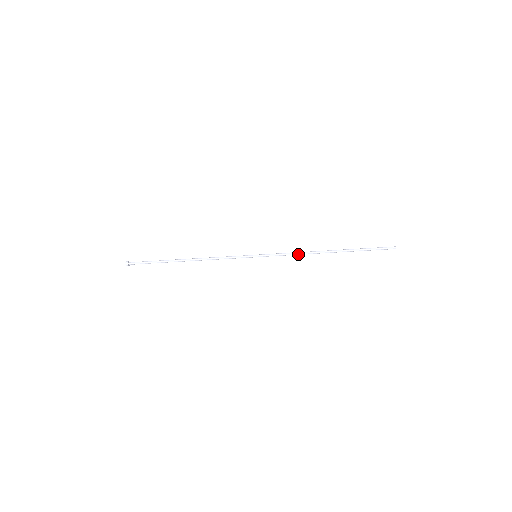
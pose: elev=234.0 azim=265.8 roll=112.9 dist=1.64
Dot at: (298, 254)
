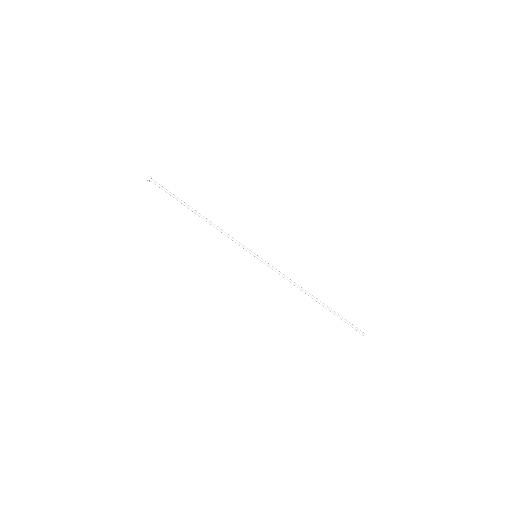
Dot at: (290, 280)
